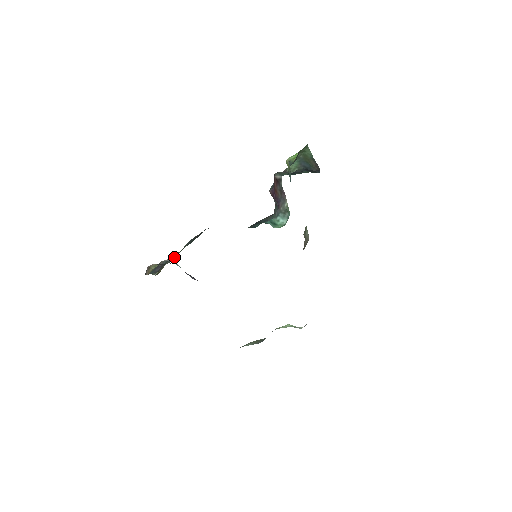
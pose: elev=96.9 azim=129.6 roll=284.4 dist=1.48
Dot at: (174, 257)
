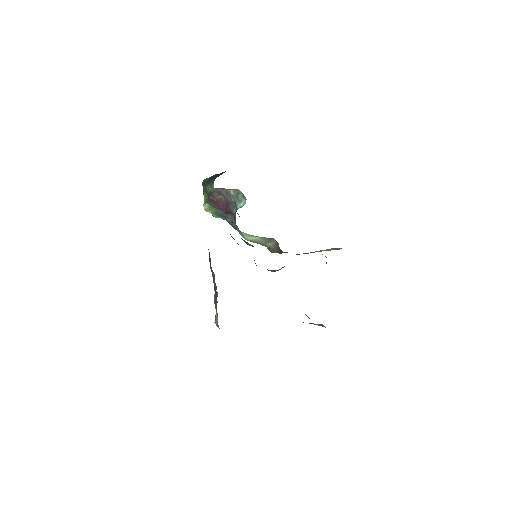
Dot at: occluded
